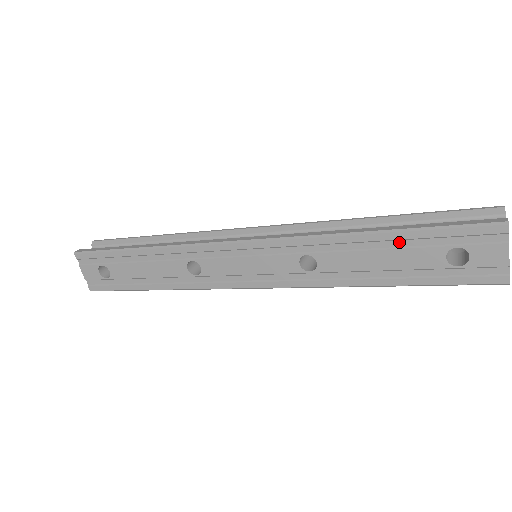
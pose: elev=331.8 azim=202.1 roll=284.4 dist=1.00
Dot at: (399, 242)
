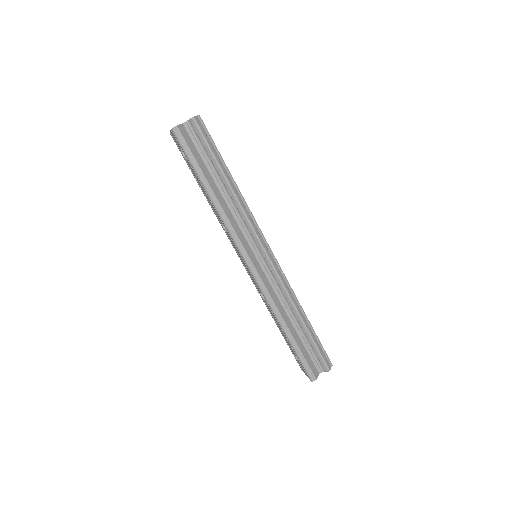
Dot at: occluded
